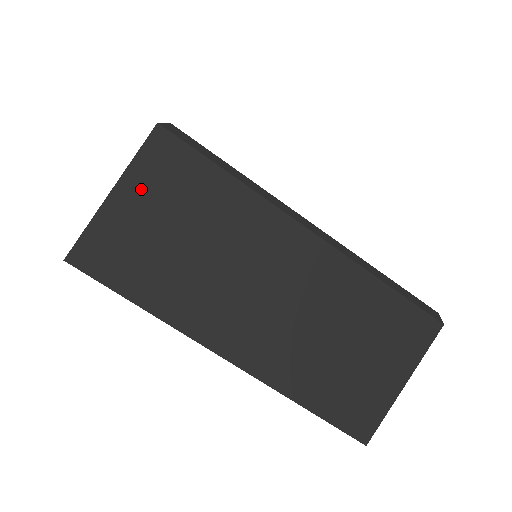
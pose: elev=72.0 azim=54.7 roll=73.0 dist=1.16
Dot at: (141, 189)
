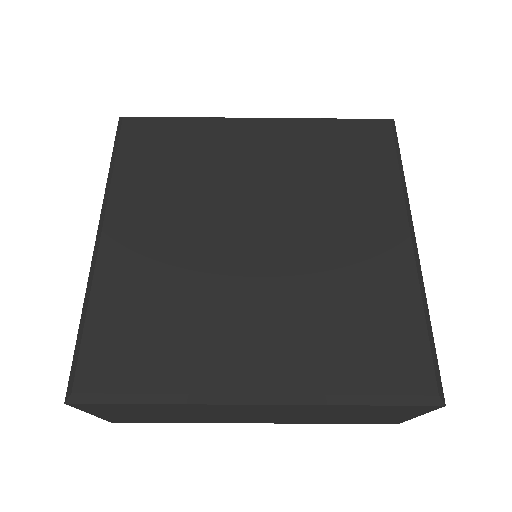
Dot at: (106, 412)
